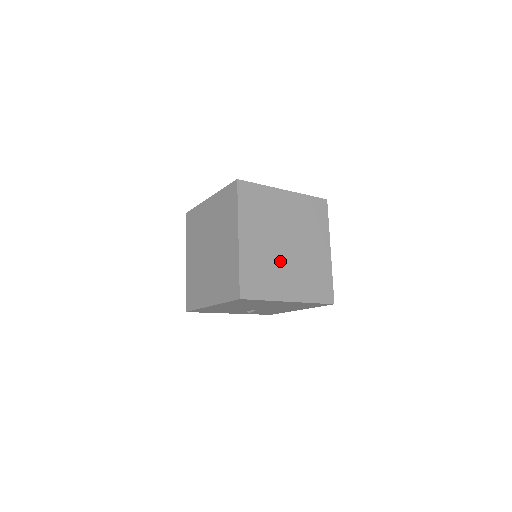
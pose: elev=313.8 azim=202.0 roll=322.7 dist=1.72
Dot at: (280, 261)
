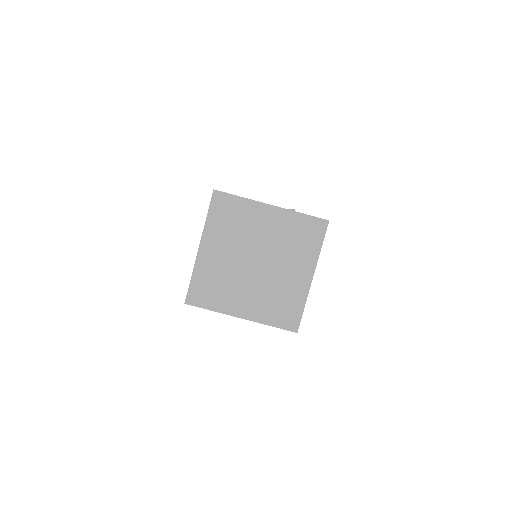
Dot at: occluded
